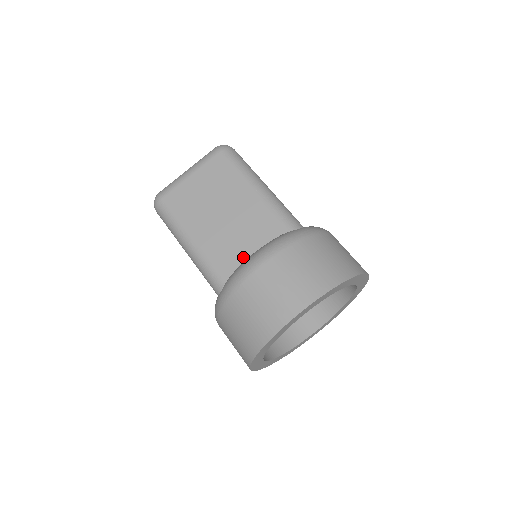
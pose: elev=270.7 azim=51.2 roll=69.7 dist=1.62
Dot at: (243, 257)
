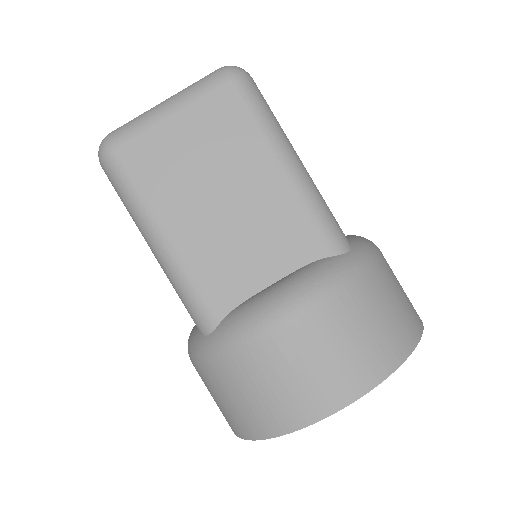
Dot at: (253, 286)
